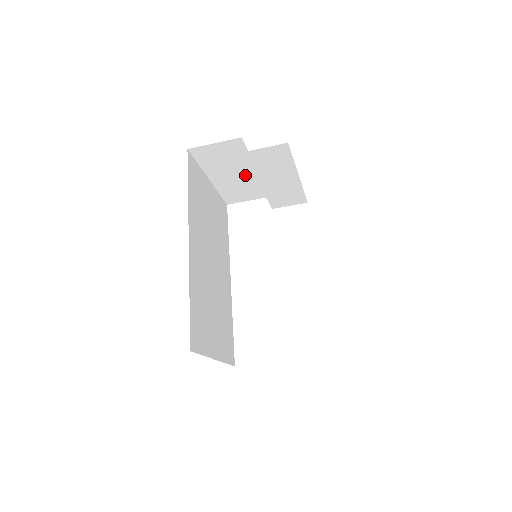
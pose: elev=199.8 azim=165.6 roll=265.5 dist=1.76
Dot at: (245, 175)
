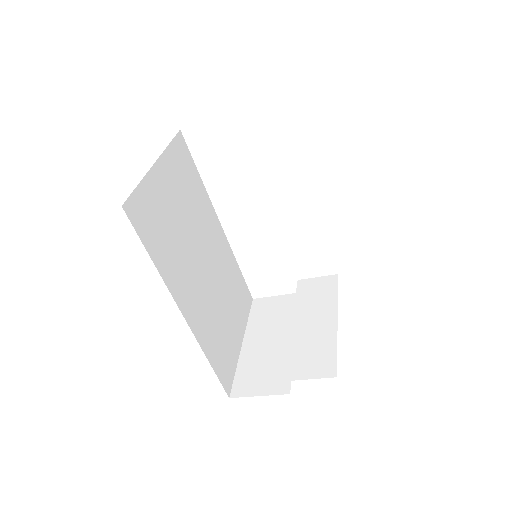
Dot at: occluded
